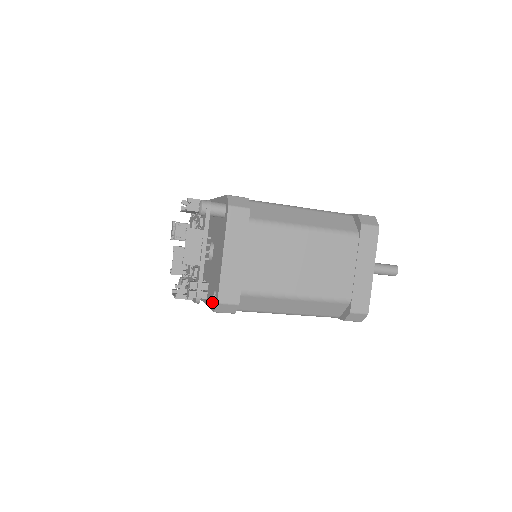
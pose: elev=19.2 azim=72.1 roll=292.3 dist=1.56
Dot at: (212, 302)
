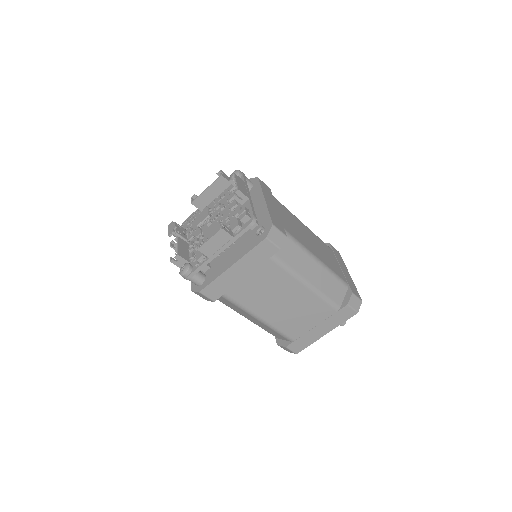
Dot at: (256, 239)
